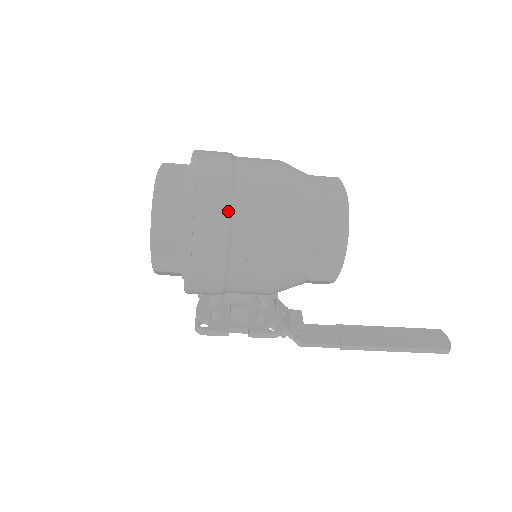
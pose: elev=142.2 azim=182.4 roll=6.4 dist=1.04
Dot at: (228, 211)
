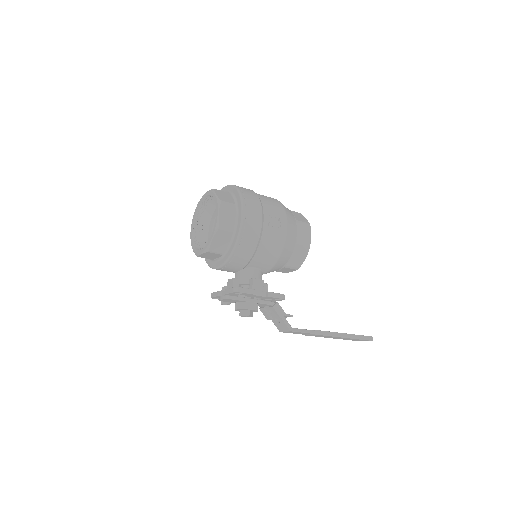
Dot at: (257, 195)
